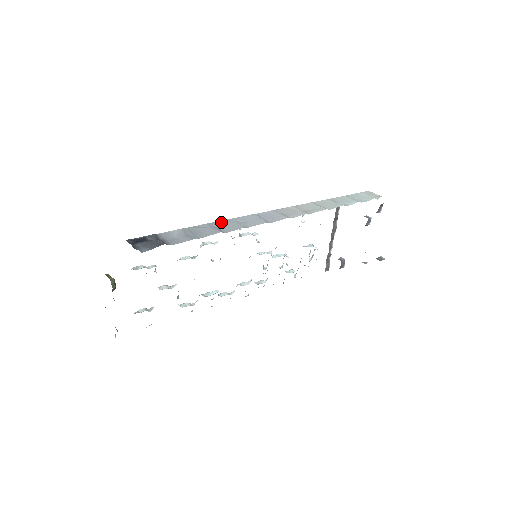
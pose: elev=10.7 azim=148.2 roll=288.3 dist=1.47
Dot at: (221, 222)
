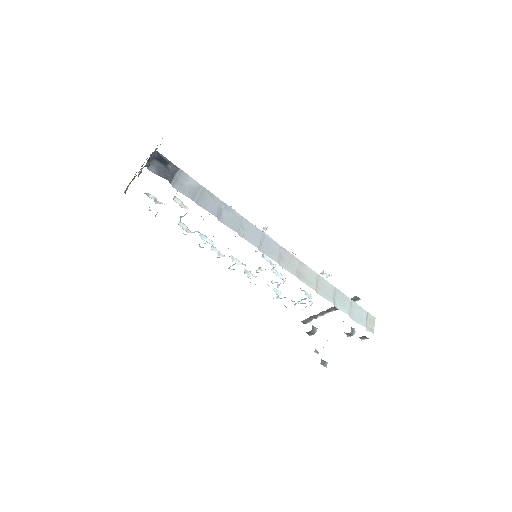
Dot at: (232, 211)
